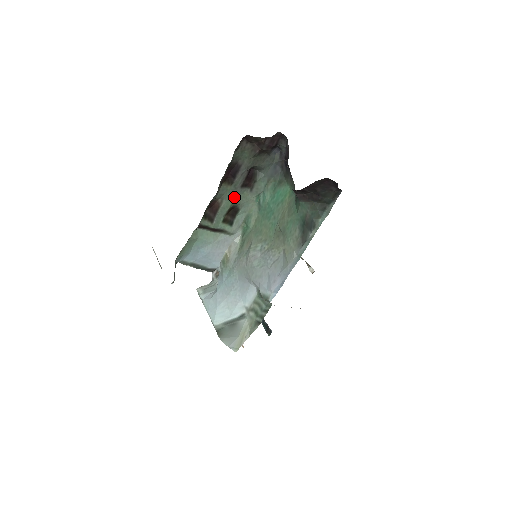
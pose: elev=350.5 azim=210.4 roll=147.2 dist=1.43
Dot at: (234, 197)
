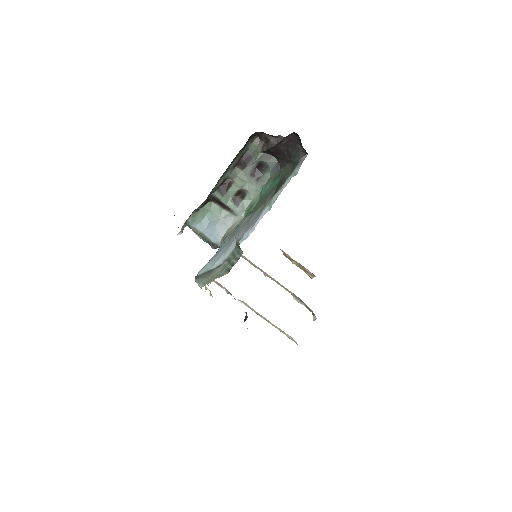
Dot at: (243, 182)
